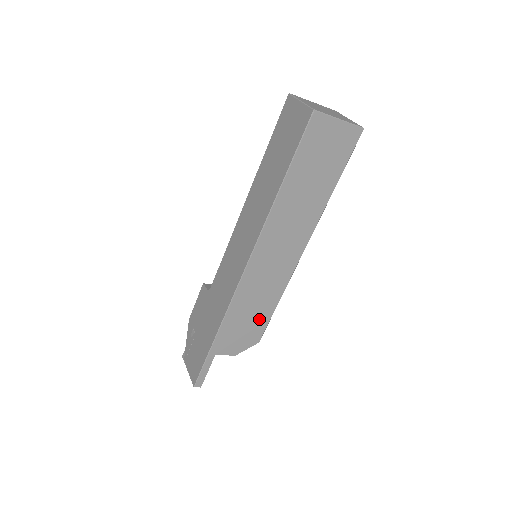
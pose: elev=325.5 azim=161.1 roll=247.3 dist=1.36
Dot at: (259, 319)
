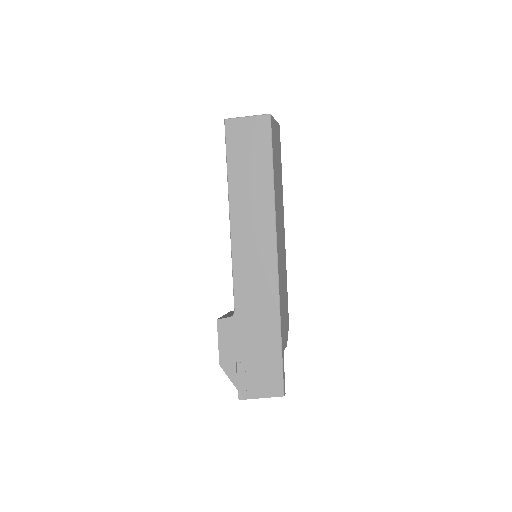
Dot at: (286, 302)
